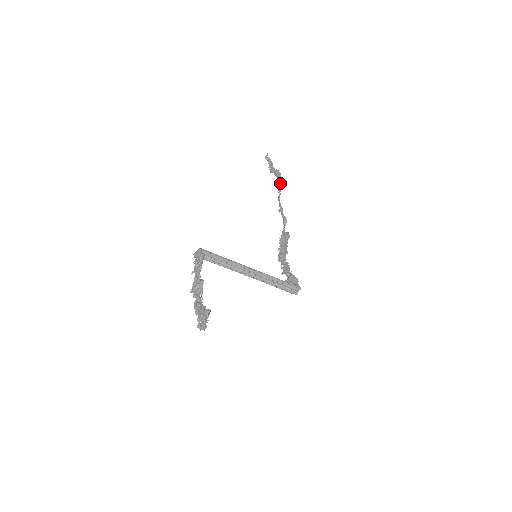
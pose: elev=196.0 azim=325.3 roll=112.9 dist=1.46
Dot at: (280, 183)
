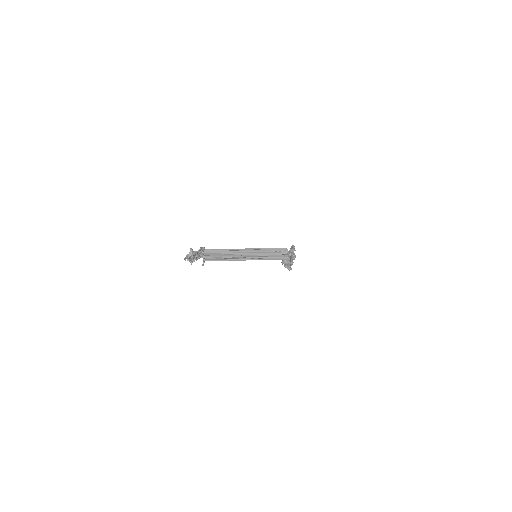
Dot at: (292, 246)
